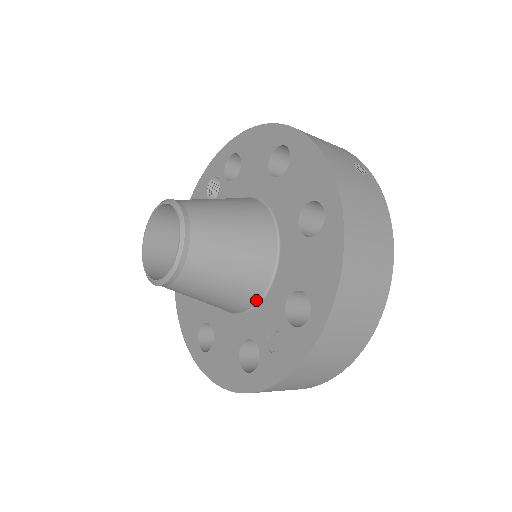
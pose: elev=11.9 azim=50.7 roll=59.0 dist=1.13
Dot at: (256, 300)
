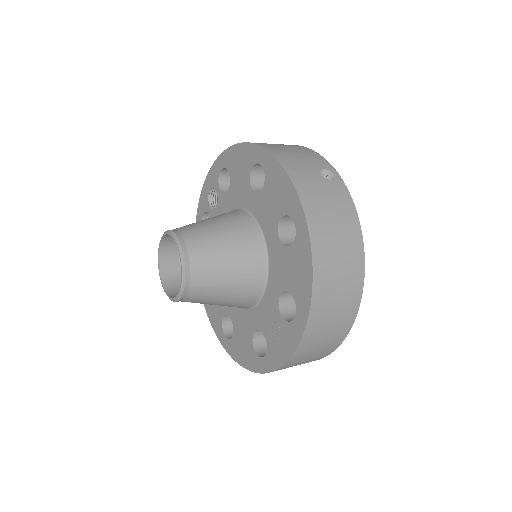
Dot at: (257, 299)
